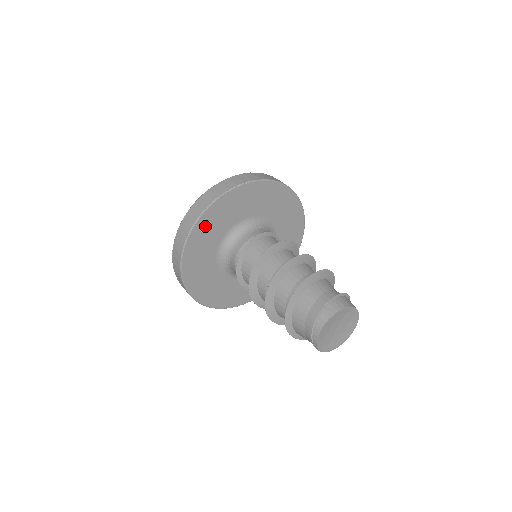
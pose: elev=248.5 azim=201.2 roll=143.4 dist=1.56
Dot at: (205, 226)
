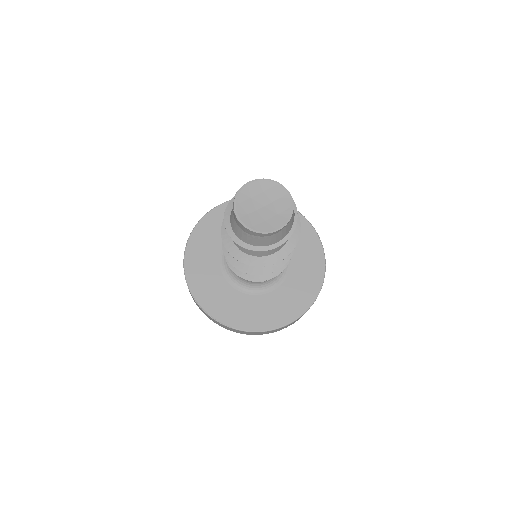
Dot at: occluded
